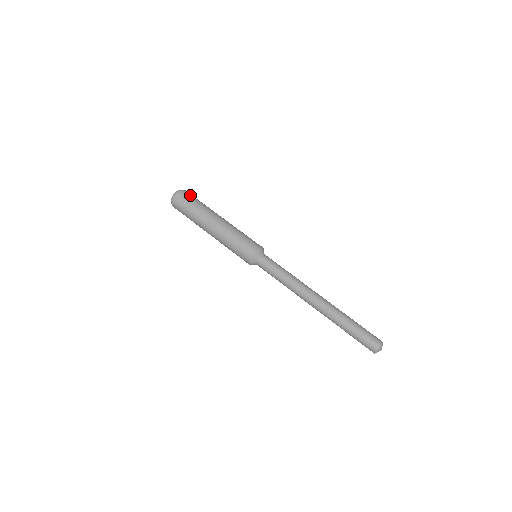
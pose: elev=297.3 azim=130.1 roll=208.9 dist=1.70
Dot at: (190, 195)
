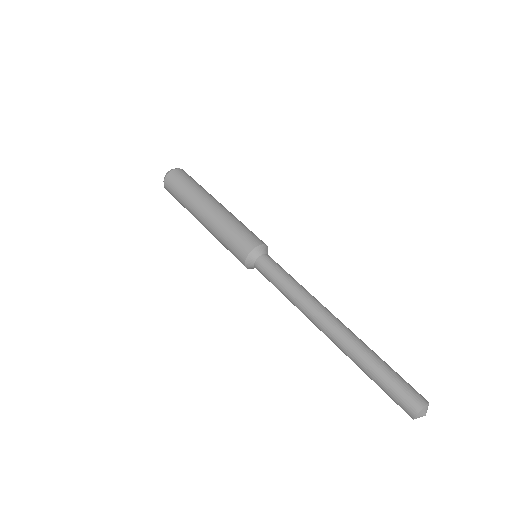
Dot at: (184, 175)
